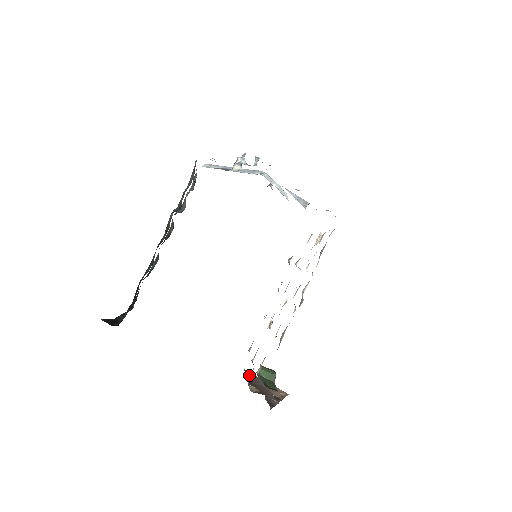
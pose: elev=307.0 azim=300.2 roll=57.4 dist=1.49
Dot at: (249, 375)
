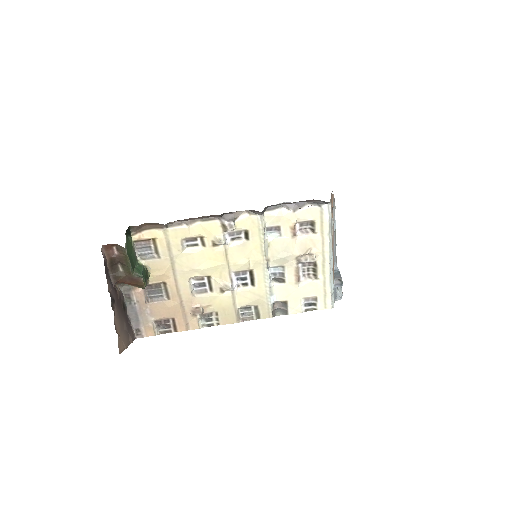
Dot at: (131, 328)
